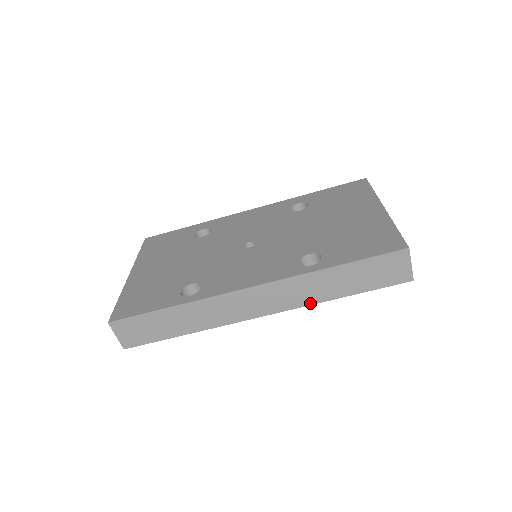
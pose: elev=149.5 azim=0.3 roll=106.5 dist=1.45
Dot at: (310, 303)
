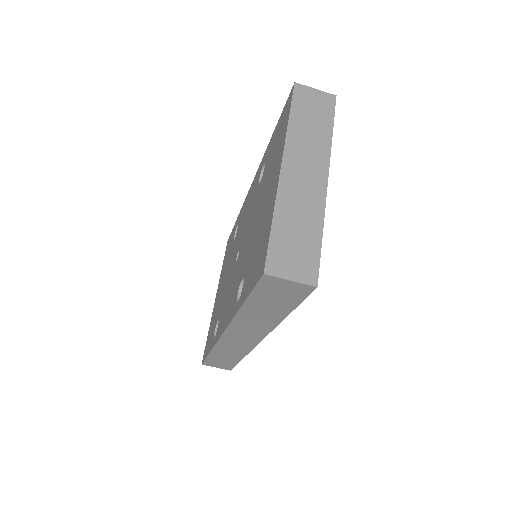
Dot at: (272, 327)
